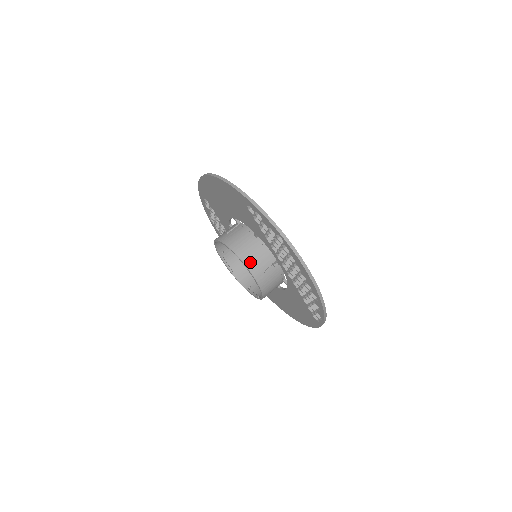
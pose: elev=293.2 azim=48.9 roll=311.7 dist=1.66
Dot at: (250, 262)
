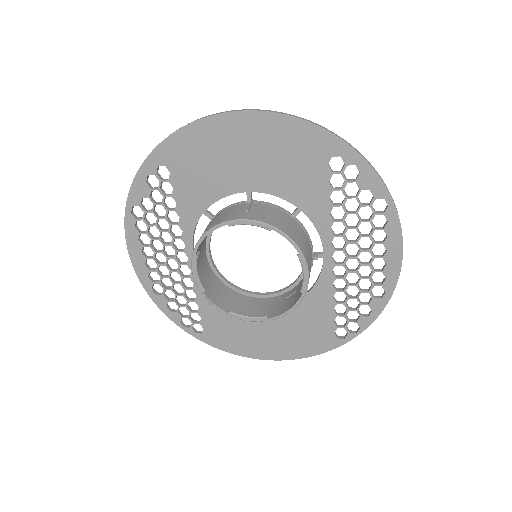
Dot at: (304, 250)
